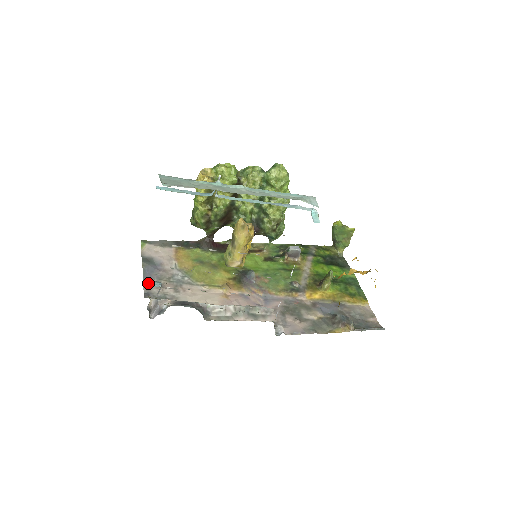
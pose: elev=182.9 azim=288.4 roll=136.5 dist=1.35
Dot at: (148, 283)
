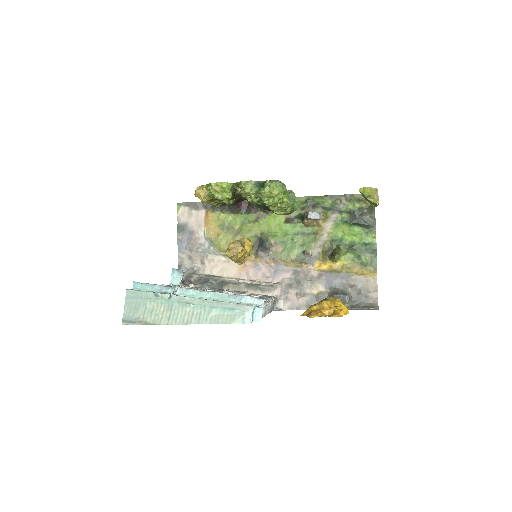
Dot at: (172, 277)
